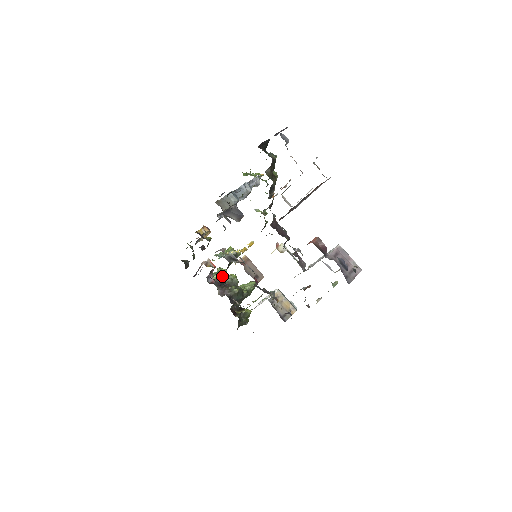
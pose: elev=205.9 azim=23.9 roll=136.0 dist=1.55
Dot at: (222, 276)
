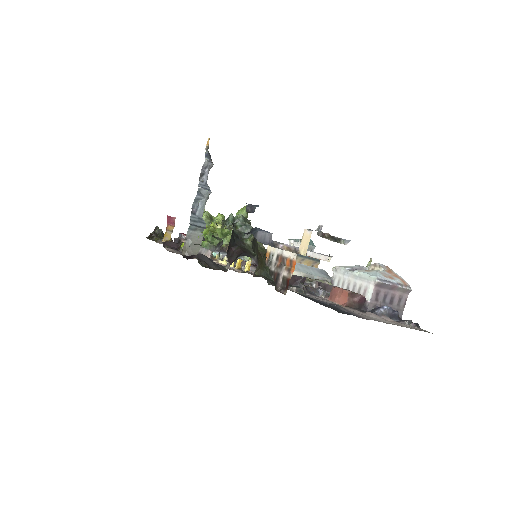
Dot at: occluded
